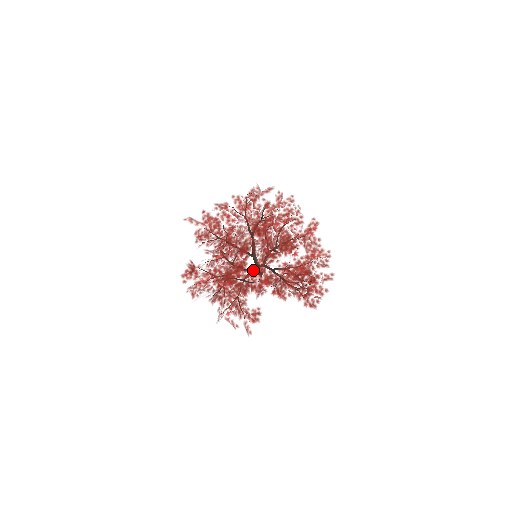
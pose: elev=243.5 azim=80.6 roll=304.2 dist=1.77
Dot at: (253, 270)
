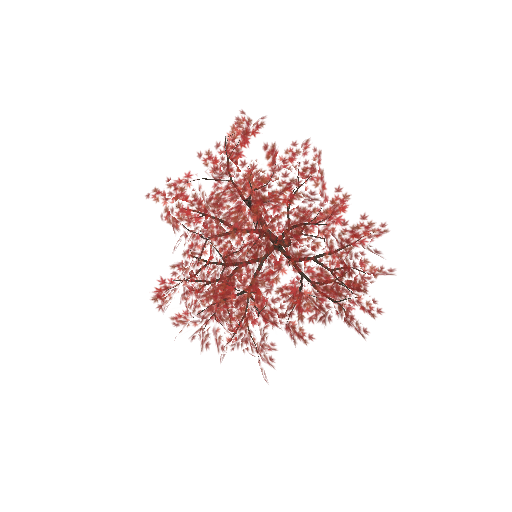
Dot at: (242, 307)
